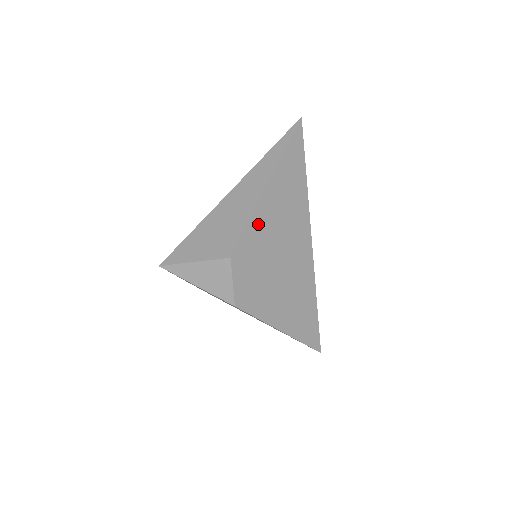
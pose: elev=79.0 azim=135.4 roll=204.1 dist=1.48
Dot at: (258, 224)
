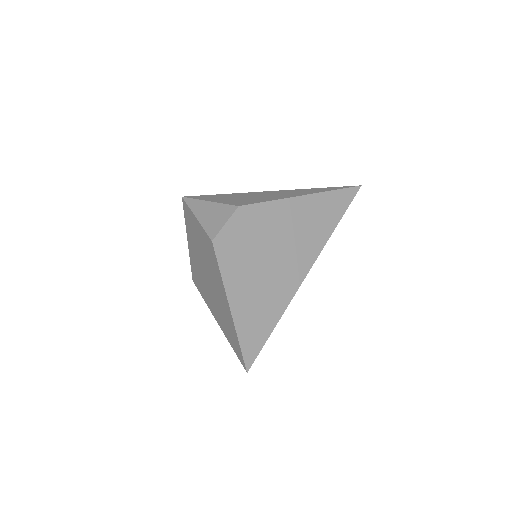
Dot at: (277, 210)
